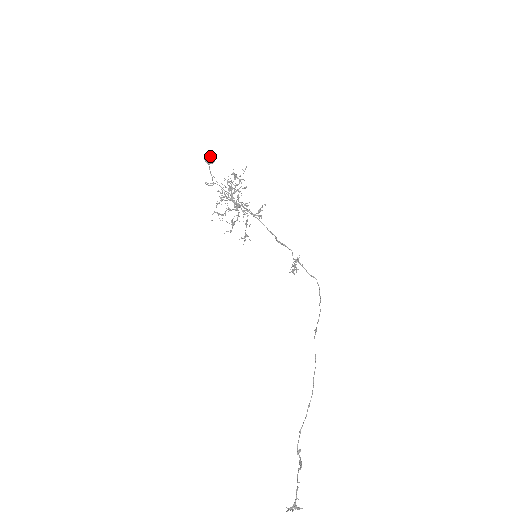
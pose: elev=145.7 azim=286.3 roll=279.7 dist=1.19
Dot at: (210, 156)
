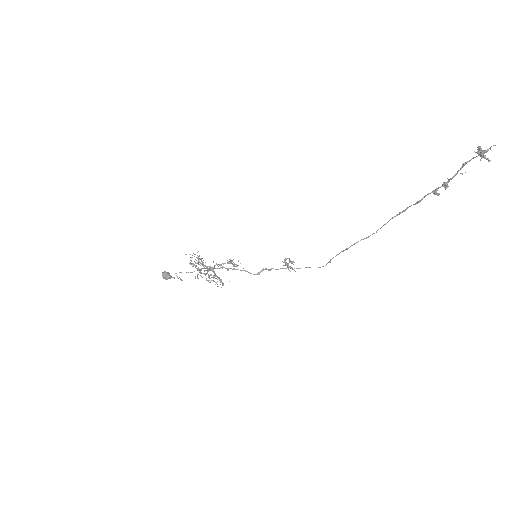
Dot at: (166, 272)
